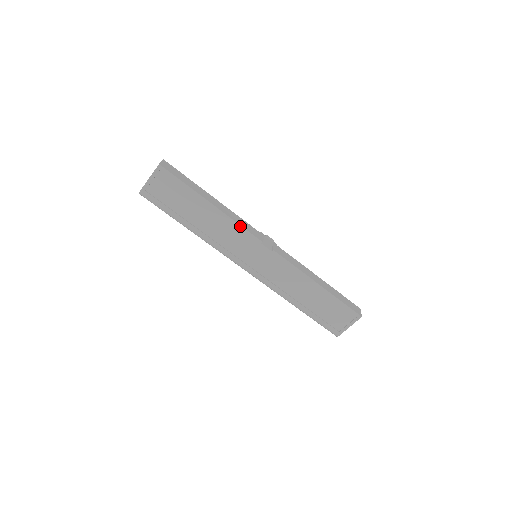
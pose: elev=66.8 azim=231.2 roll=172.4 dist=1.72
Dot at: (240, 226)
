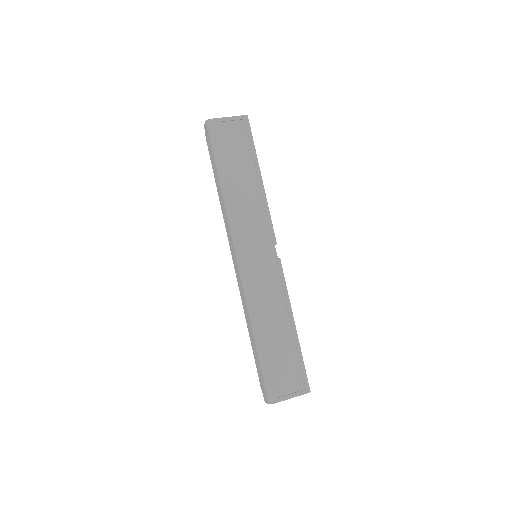
Dot at: (269, 214)
